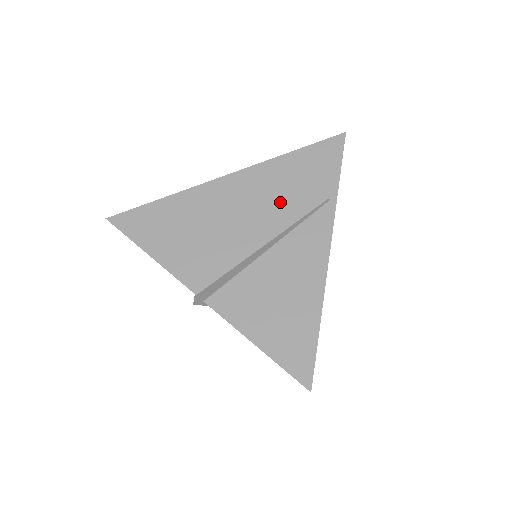
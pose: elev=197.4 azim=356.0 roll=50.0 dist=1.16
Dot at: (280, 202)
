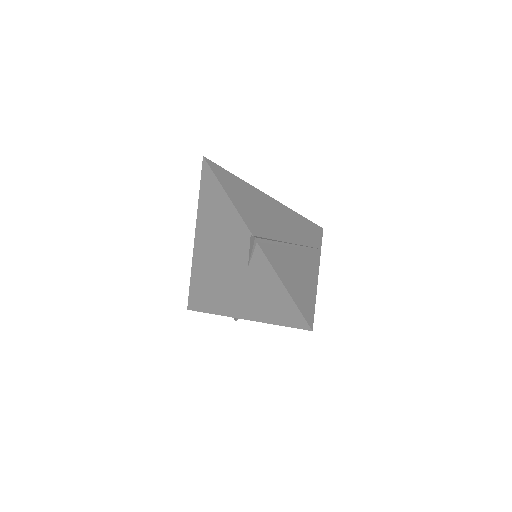
Dot at: (296, 231)
